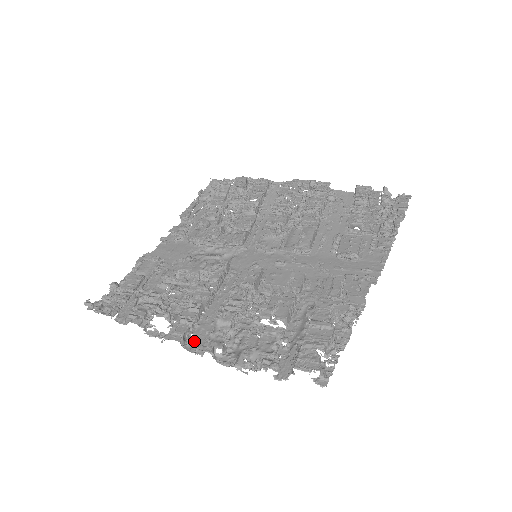
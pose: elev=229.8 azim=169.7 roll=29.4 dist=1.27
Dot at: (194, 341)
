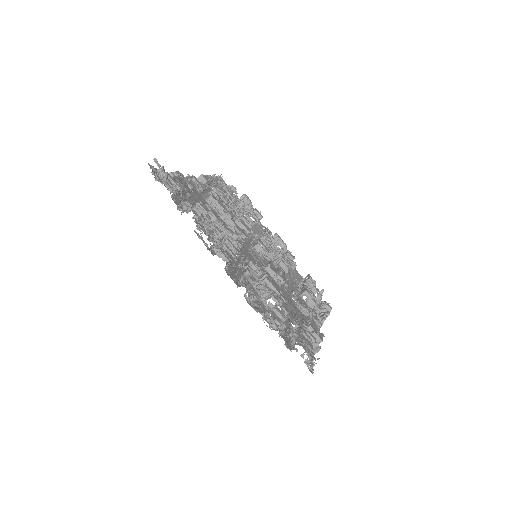
Dot at: (230, 272)
